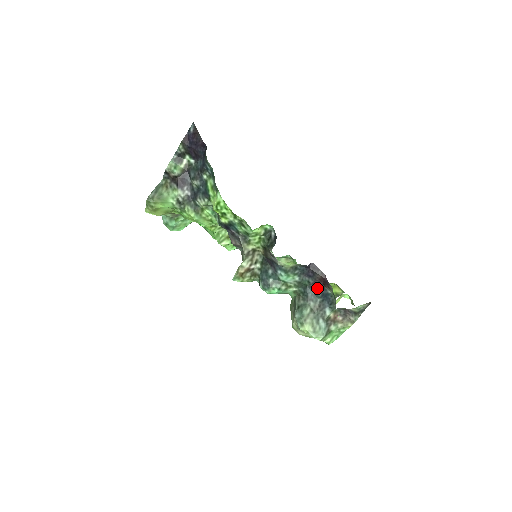
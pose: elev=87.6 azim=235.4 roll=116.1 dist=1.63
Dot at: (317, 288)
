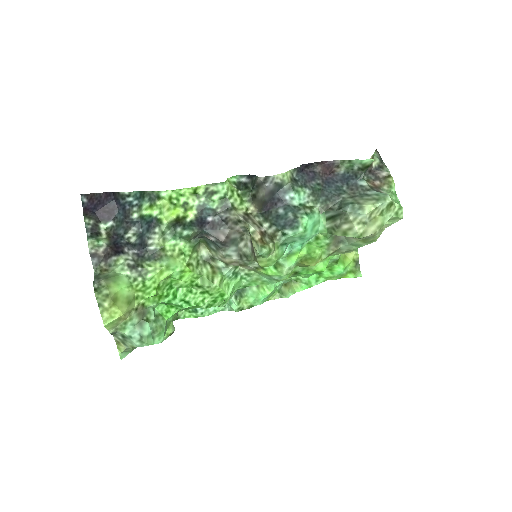
Dot at: (330, 182)
